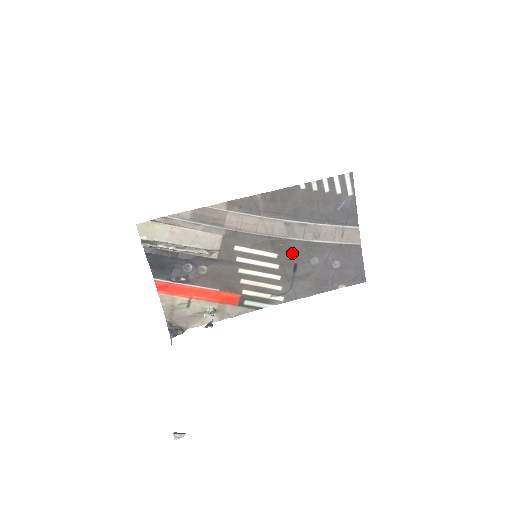
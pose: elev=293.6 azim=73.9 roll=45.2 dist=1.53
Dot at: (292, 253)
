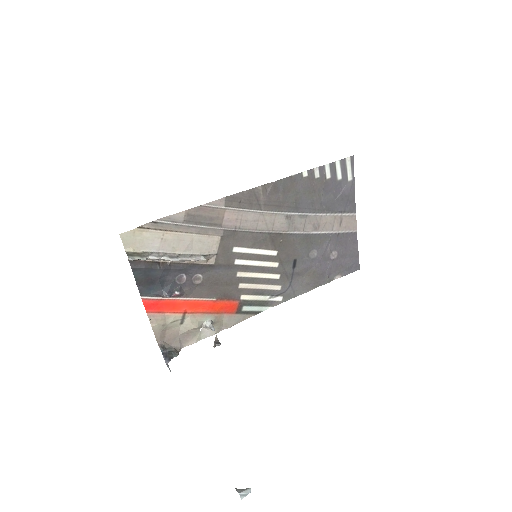
Dot at: (292, 248)
